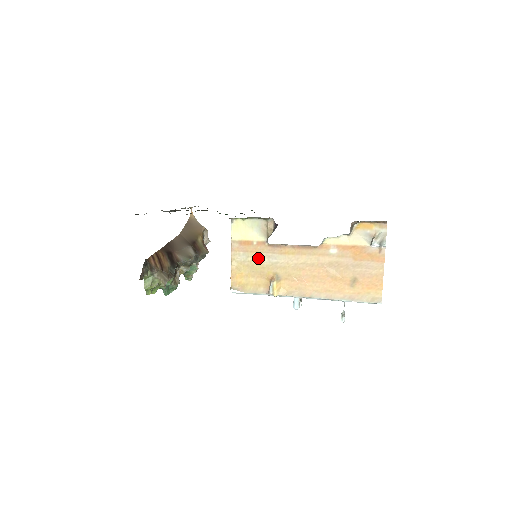
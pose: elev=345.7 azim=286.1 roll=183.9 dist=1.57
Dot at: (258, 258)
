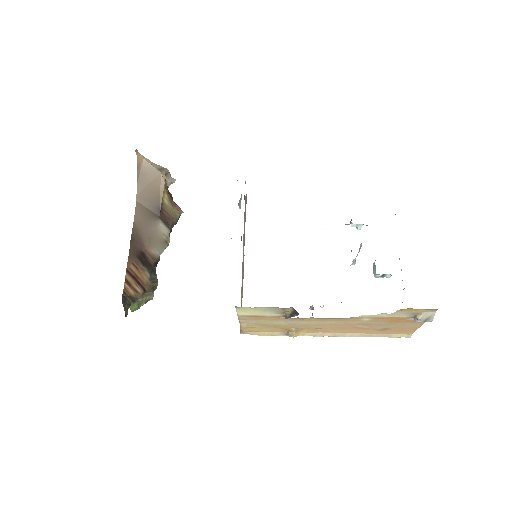
Dot at: (273, 322)
